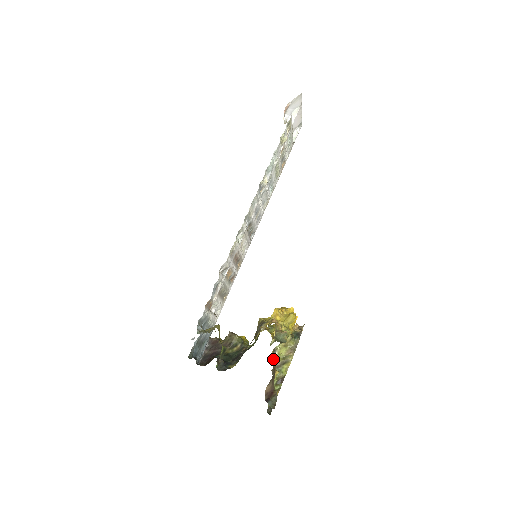
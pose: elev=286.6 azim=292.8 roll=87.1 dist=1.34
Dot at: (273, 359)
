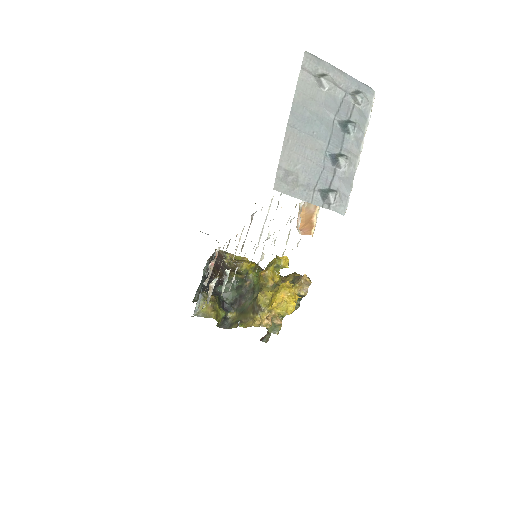
Dot at: occluded
